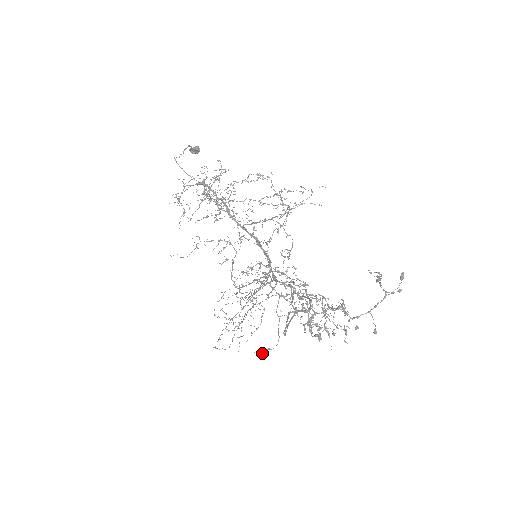
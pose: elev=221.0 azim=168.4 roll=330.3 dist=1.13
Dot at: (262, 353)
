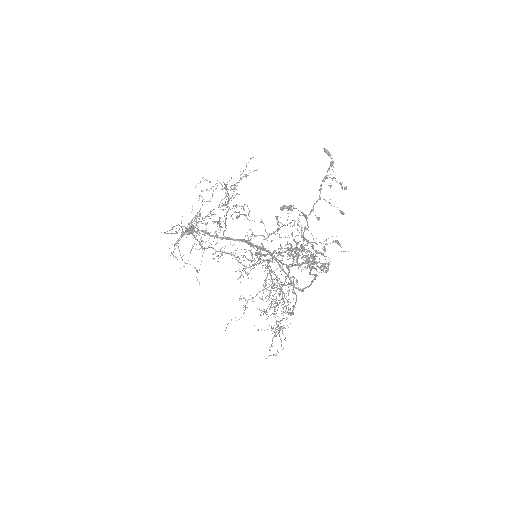
Dot at: occluded
